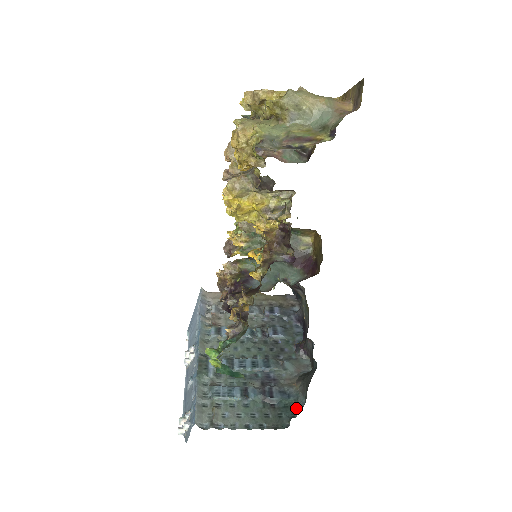
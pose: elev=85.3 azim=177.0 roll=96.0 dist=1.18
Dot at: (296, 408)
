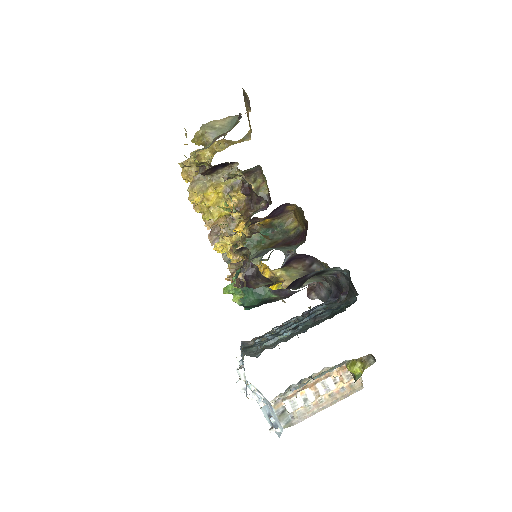
Dot at: (349, 305)
